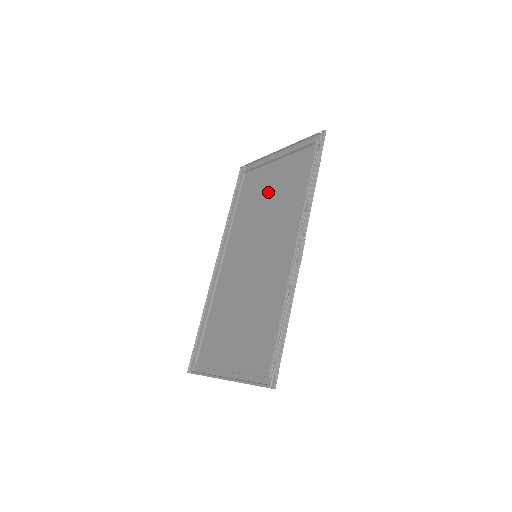
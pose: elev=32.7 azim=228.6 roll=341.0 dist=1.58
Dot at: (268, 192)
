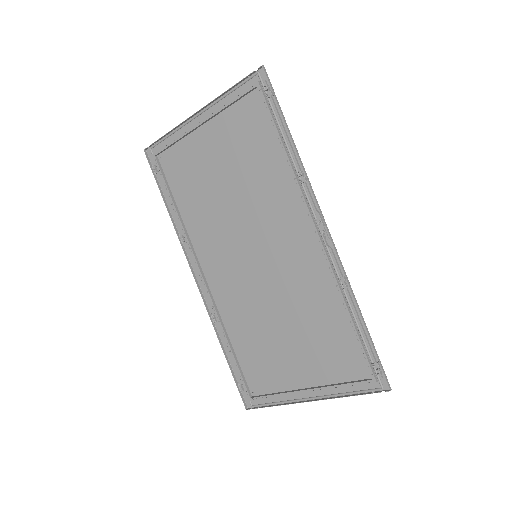
Dot at: (218, 172)
